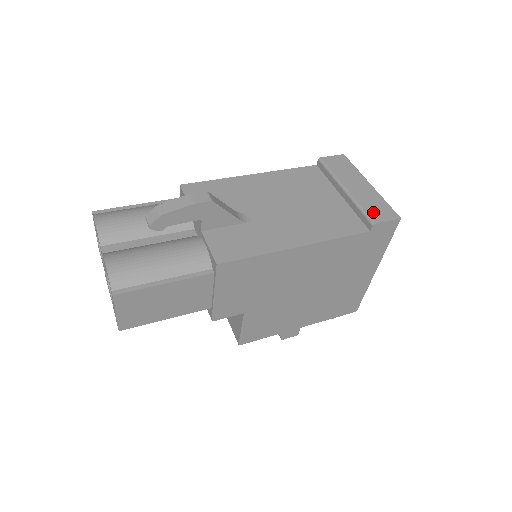
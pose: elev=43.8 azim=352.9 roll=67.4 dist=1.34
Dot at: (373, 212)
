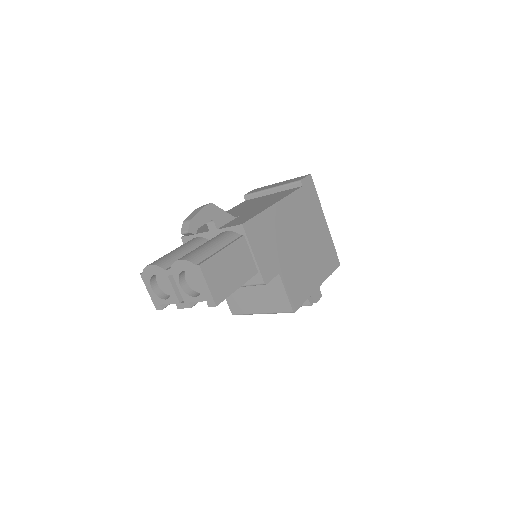
Dot at: (295, 180)
